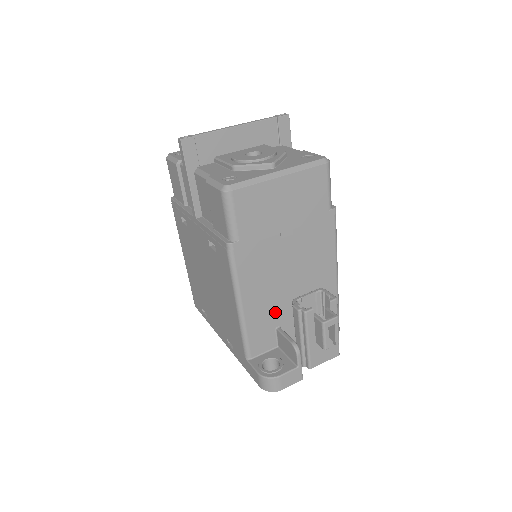
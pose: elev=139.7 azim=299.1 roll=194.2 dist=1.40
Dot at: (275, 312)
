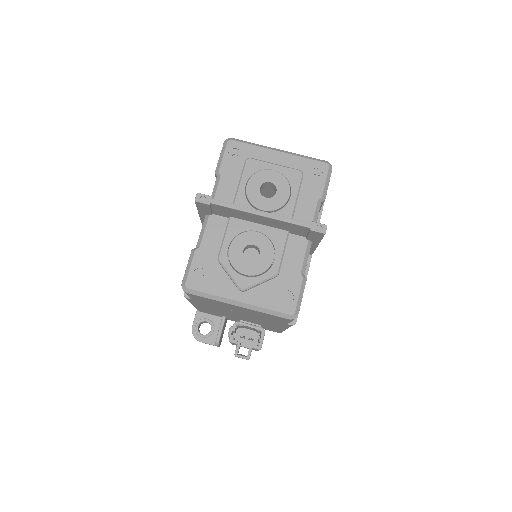
Dot at: (223, 314)
